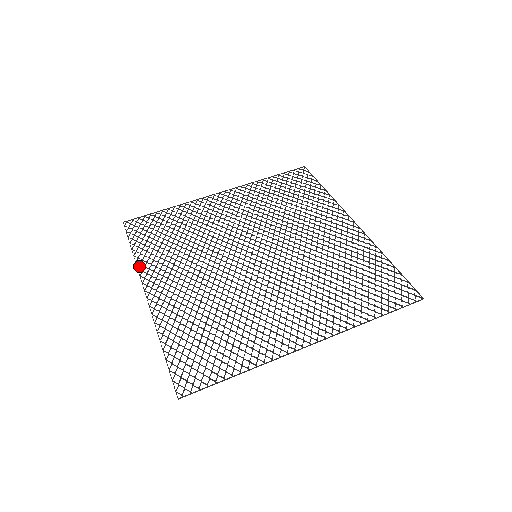
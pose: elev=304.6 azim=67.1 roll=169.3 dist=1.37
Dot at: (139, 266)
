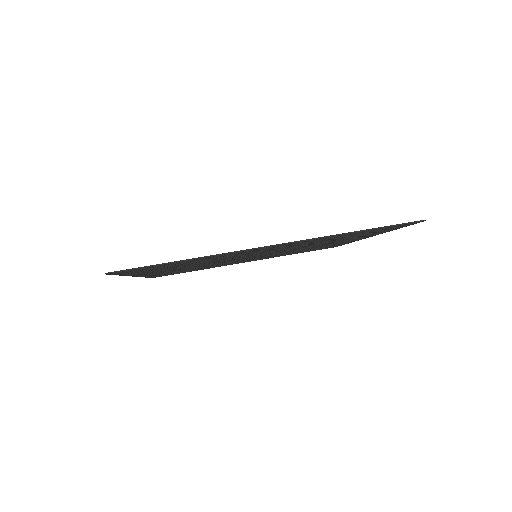
Dot at: occluded
